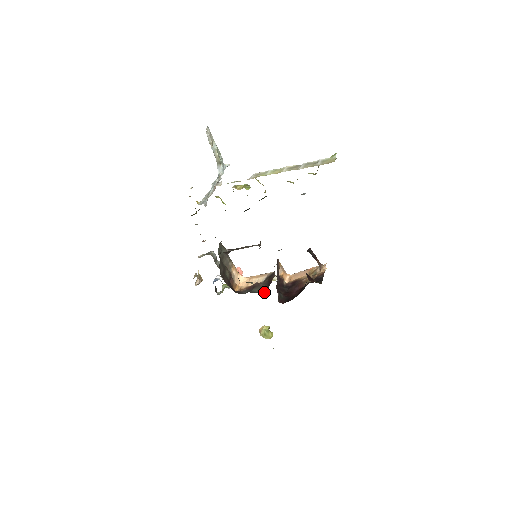
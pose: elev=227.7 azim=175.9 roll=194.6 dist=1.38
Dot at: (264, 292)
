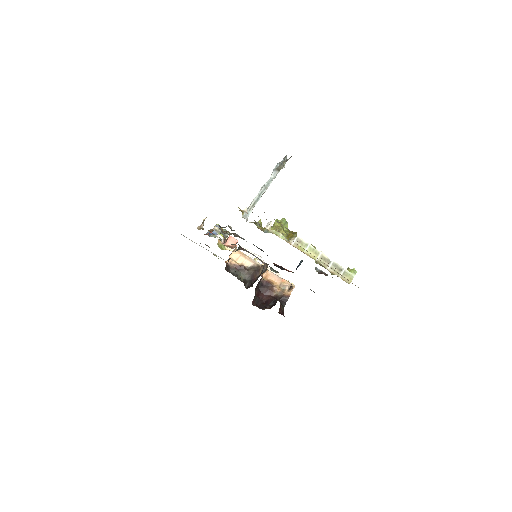
Dot at: (246, 287)
